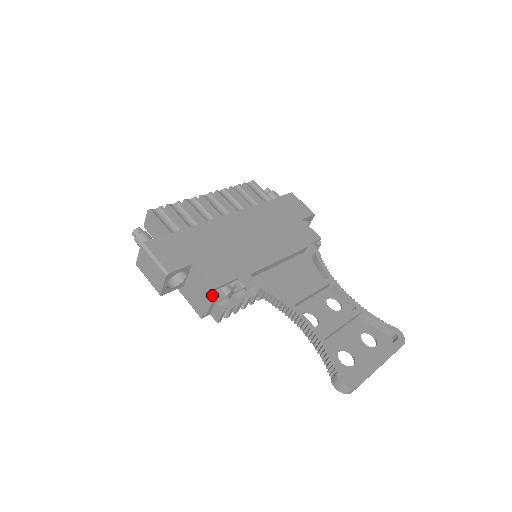
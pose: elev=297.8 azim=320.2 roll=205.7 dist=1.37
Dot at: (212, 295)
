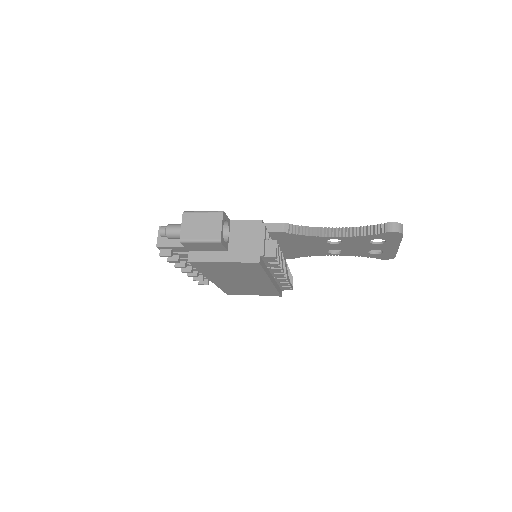
Dot at: (262, 227)
